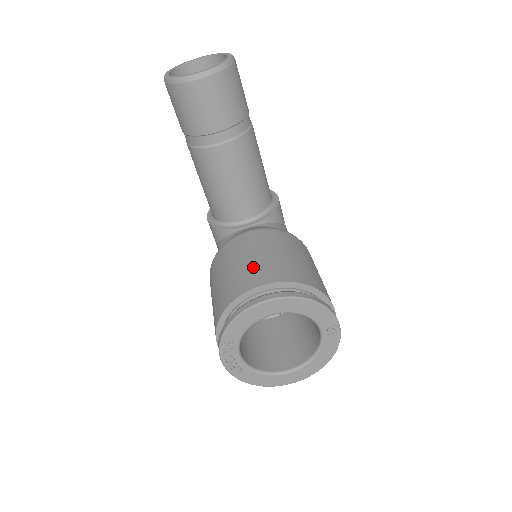
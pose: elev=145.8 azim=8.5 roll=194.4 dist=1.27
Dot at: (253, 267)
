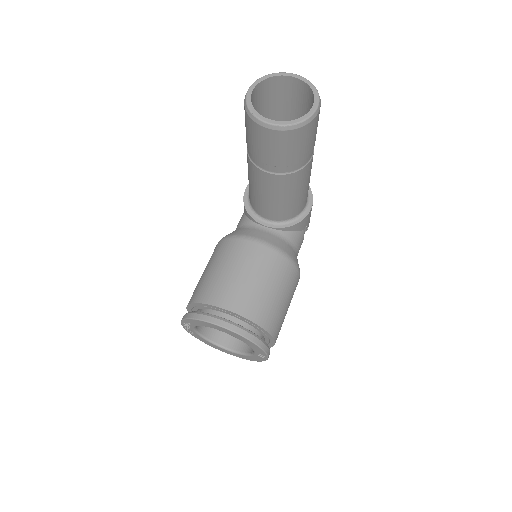
Dot at: (233, 286)
